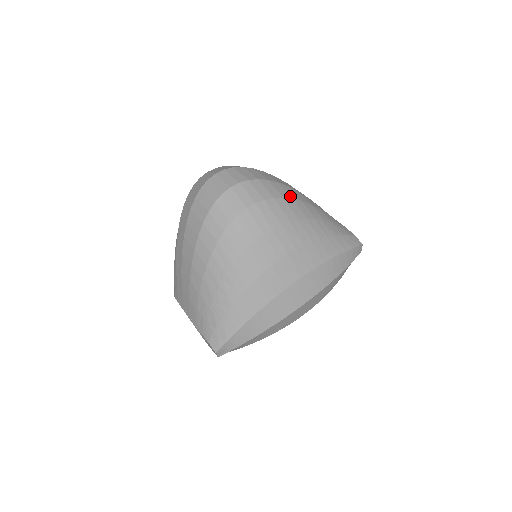
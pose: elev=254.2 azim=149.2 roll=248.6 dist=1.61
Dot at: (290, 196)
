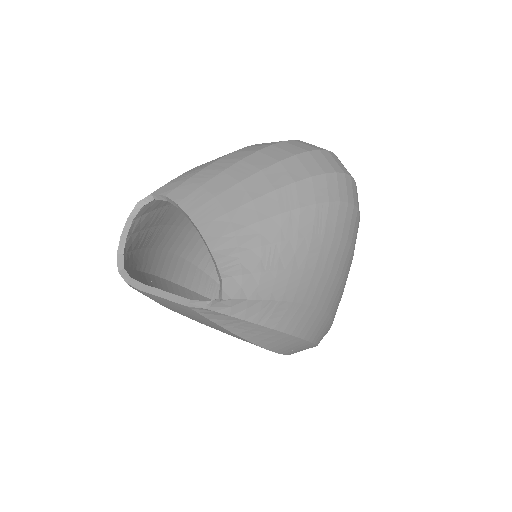
Dot at: occluded
